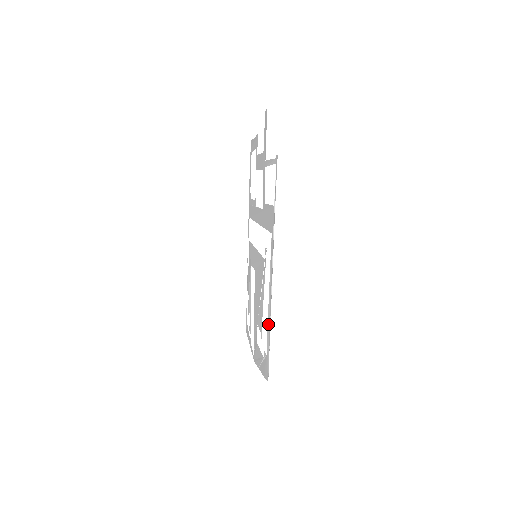
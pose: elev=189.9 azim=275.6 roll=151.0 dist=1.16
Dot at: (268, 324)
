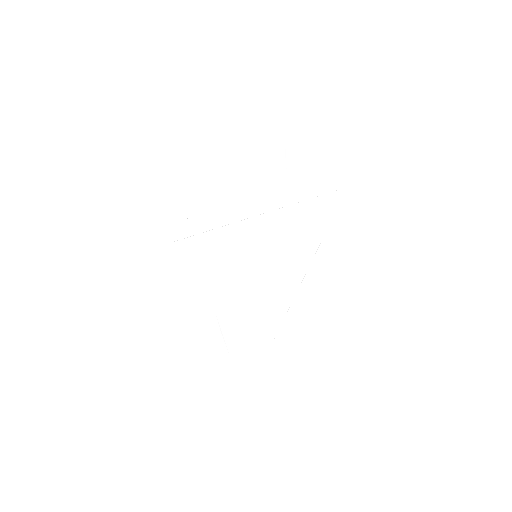
Dot at: (365, 279)
